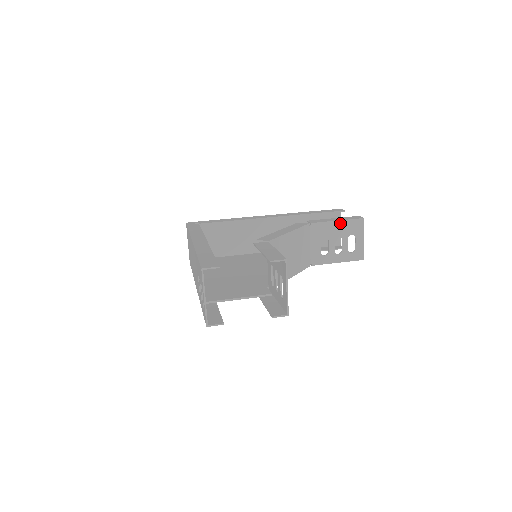
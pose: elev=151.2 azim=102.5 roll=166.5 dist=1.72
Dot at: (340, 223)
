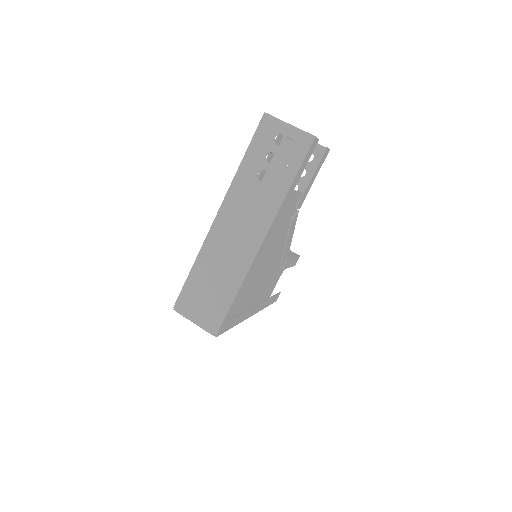
Dot at: occluded
